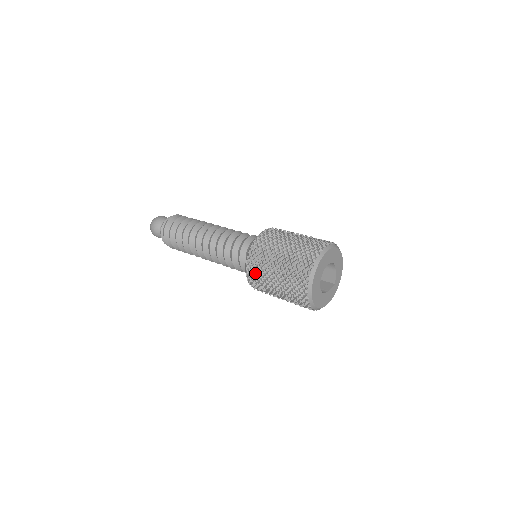
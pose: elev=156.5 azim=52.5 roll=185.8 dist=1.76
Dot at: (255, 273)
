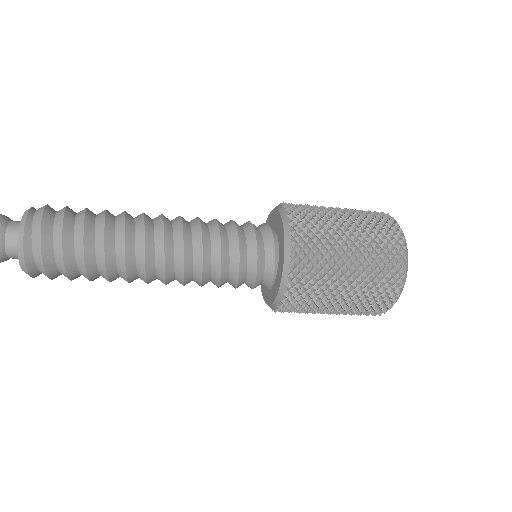
Dot at: (306, 214)
